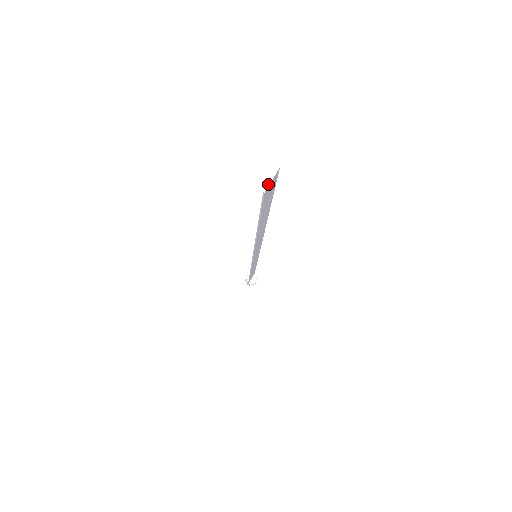
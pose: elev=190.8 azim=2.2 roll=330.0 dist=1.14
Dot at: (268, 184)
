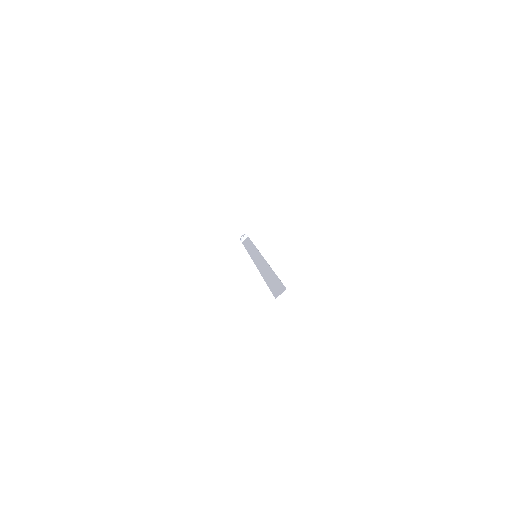
Dot at: occluded
